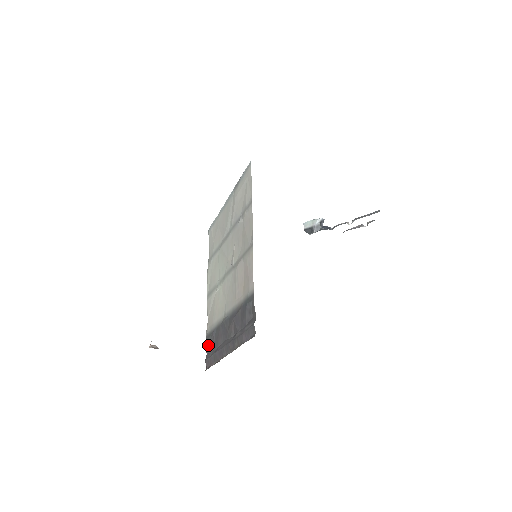
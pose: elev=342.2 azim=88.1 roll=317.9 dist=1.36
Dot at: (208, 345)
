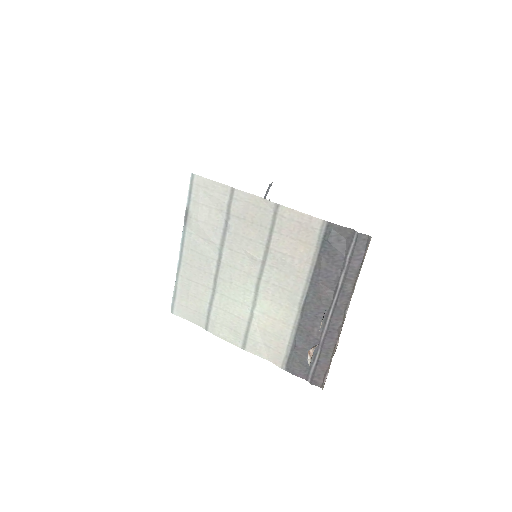
Dot at: (299, 368)
